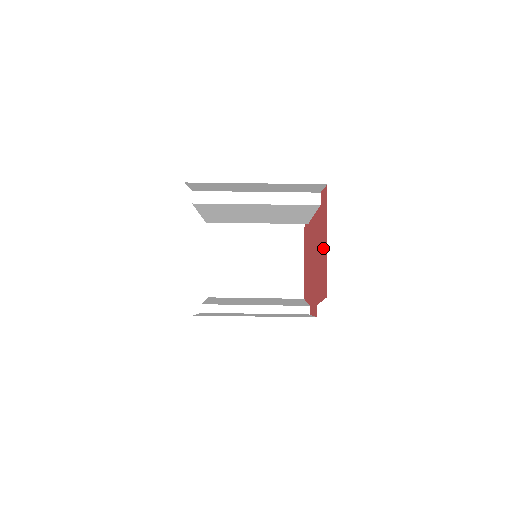
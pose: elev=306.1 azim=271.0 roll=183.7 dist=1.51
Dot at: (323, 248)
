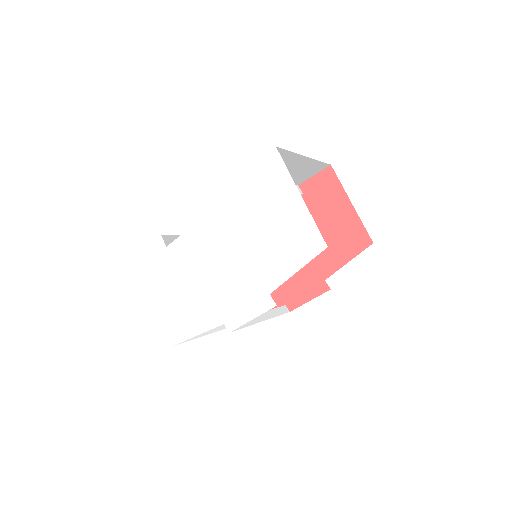
Dot at: (336, 217)
